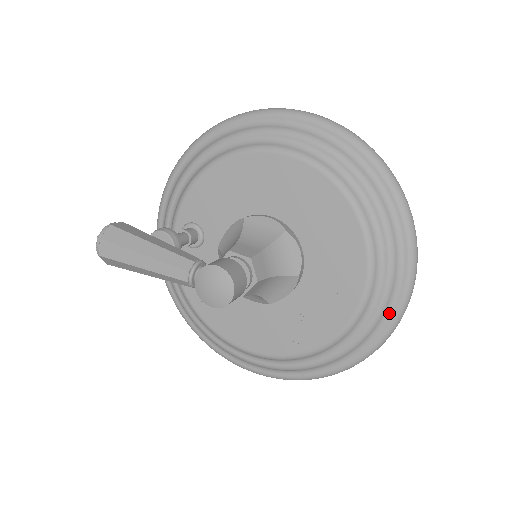
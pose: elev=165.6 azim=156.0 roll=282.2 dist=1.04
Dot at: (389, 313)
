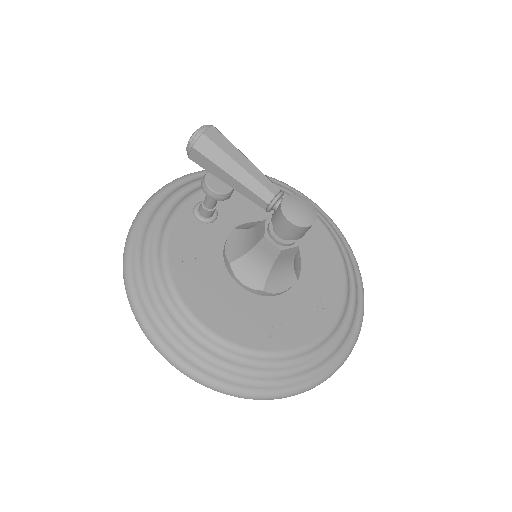
Dot at: (340, 352)
